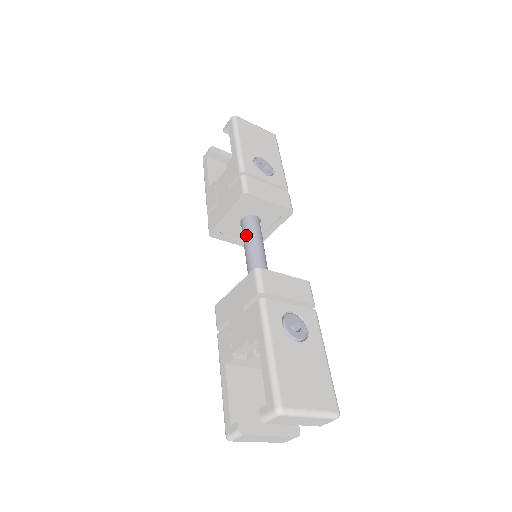
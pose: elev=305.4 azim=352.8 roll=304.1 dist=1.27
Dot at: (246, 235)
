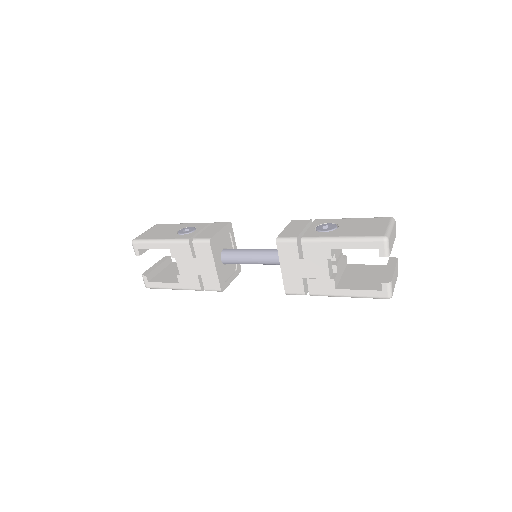
Dot at: (237, 258)
